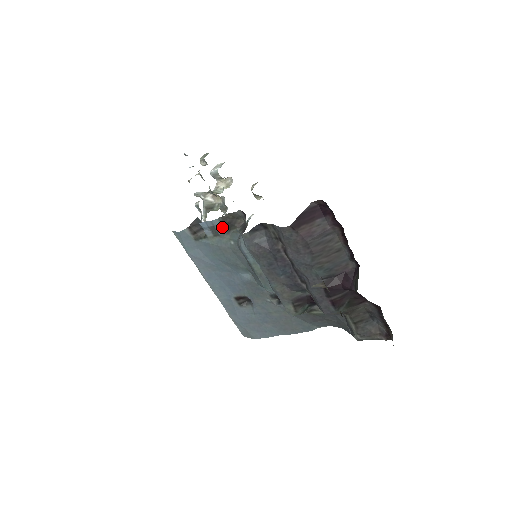
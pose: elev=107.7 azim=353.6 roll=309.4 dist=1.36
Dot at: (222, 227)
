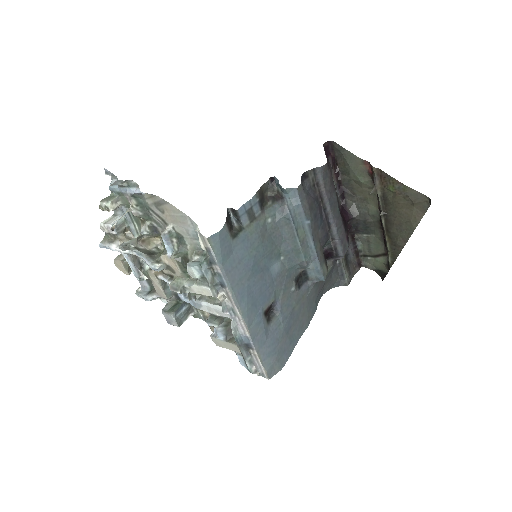
Dot at: (258, 205)
